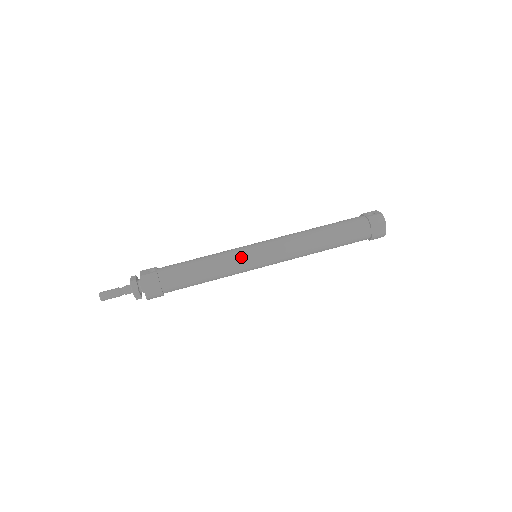
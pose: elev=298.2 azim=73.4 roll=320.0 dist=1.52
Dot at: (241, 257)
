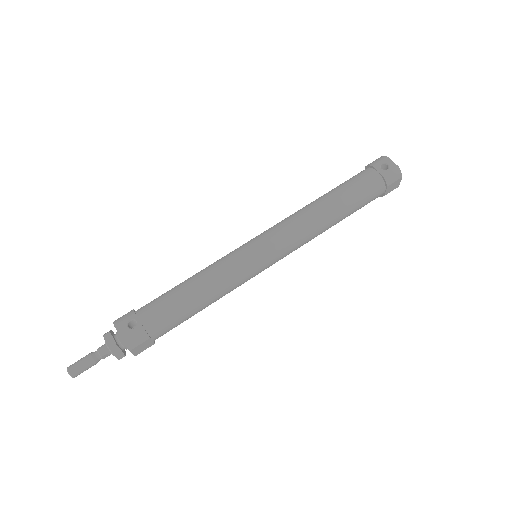
Dot at: (245, 273)
